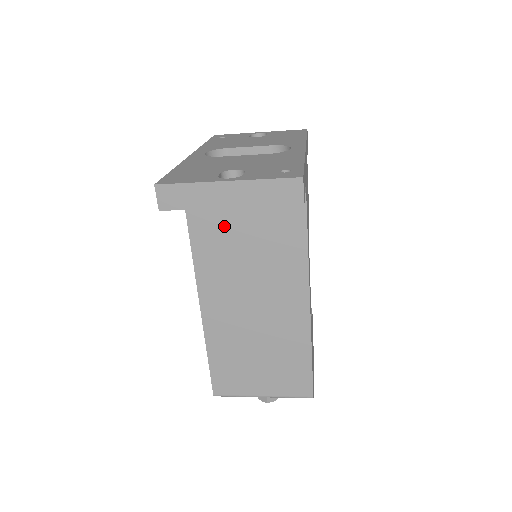
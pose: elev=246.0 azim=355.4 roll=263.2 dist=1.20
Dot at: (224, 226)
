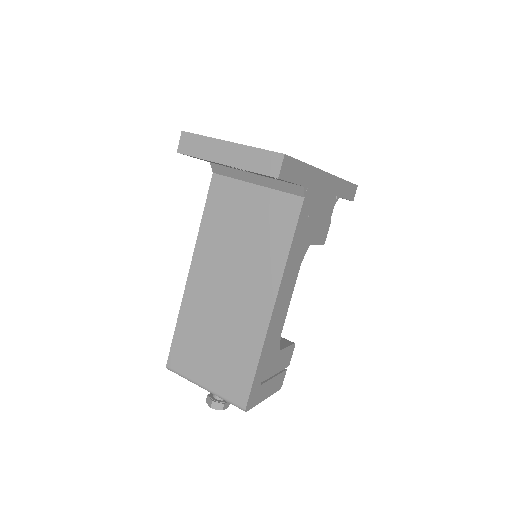
Dot at: (233, 206)
